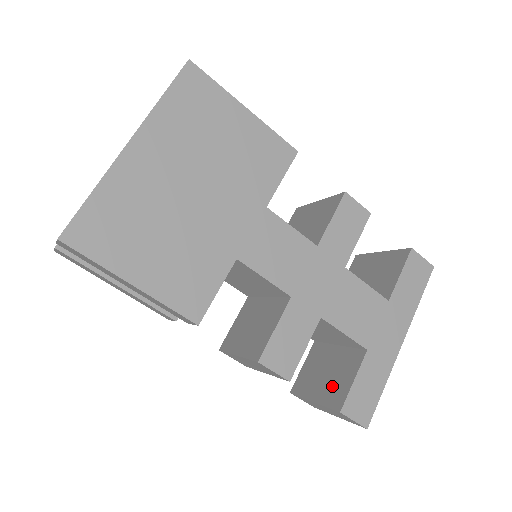
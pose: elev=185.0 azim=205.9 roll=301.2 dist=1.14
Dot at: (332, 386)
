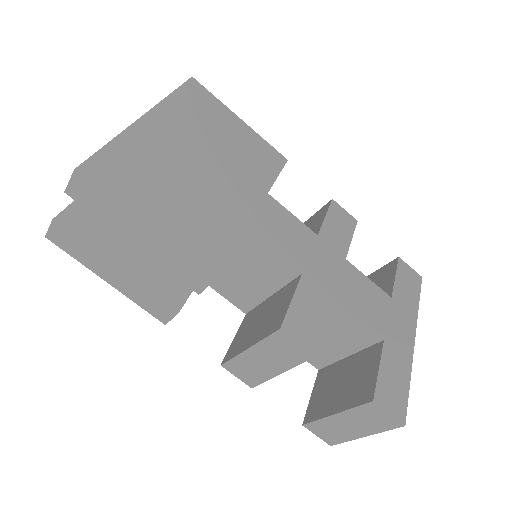
Dot at: (354, 388)
